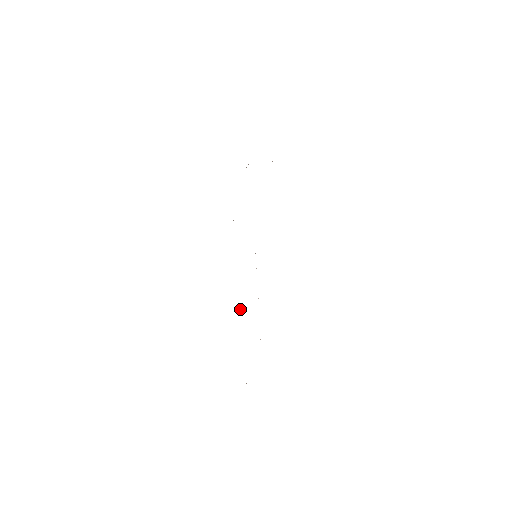
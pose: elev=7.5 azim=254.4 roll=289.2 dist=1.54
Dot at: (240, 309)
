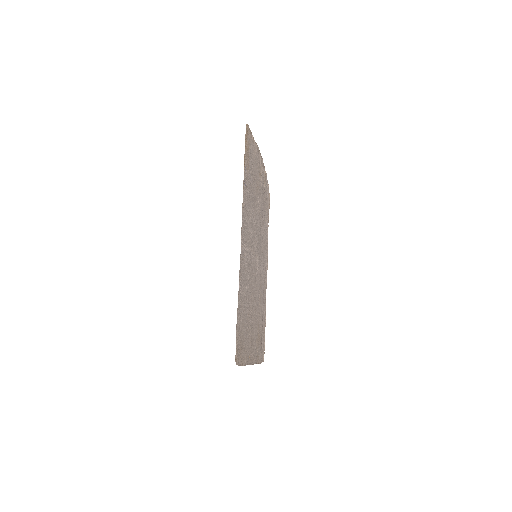
Dot at: occluded
